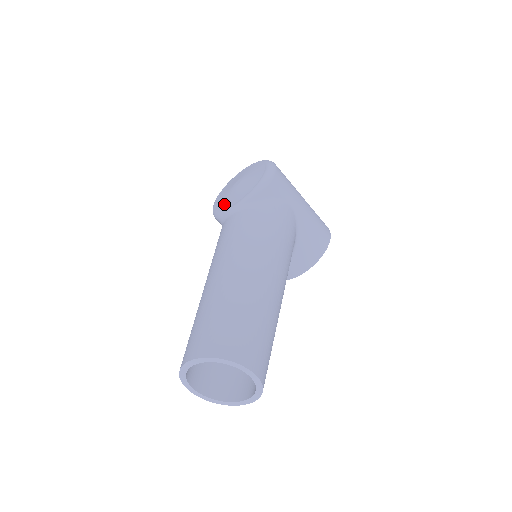
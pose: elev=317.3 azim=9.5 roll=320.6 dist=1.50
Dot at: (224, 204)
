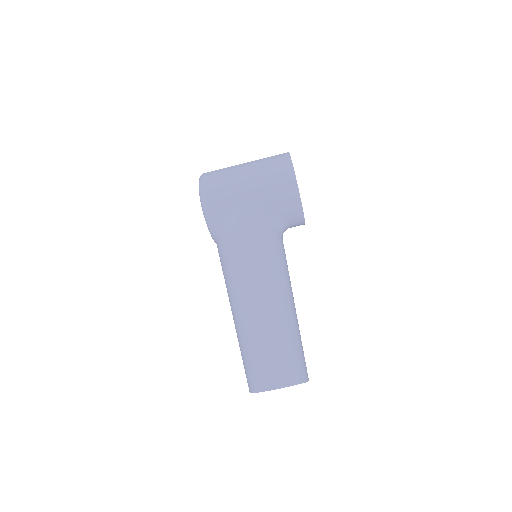
Dot at: occluded
